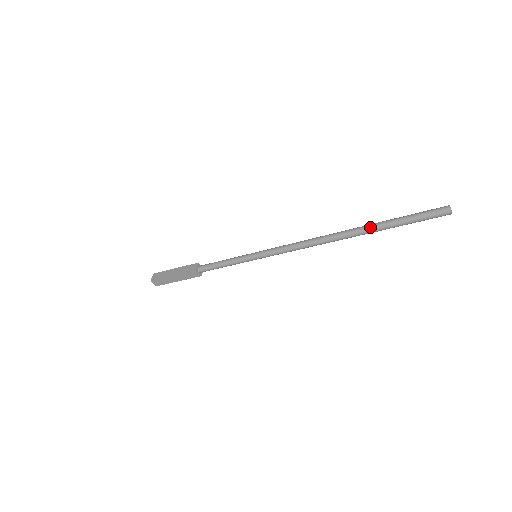
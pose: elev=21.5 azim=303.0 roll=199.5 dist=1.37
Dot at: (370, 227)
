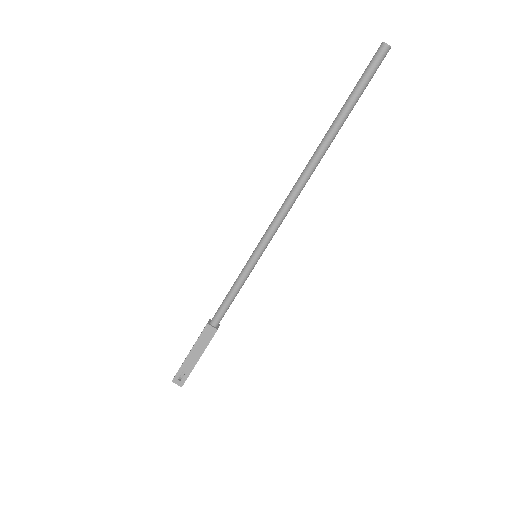
Dot at: (332, 124)
